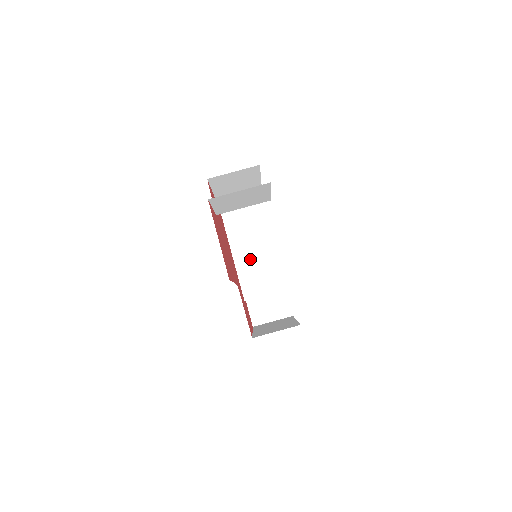
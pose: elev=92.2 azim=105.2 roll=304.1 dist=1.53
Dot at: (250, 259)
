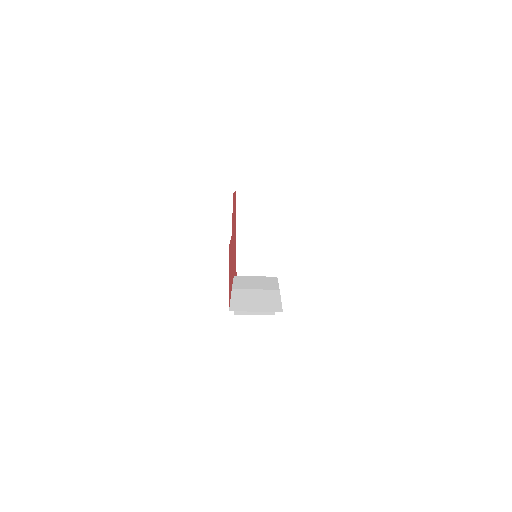
Dot at: (250, 240)
